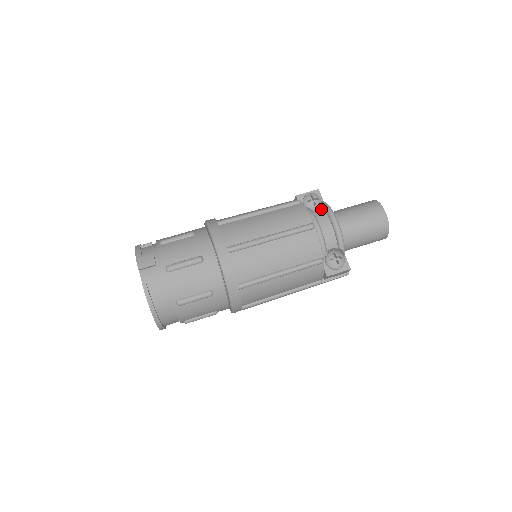
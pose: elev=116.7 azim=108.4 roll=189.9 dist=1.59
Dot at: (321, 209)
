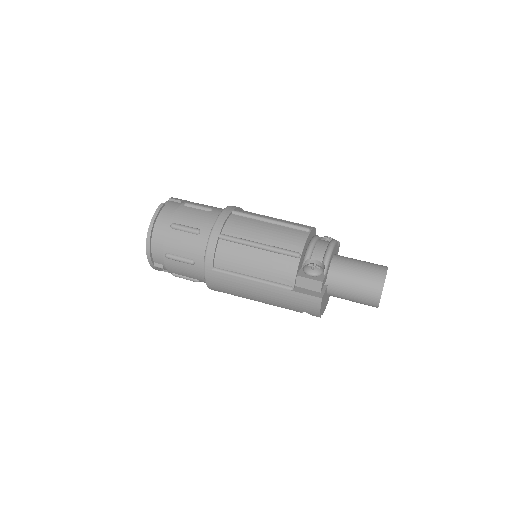
Dot at: occluded
